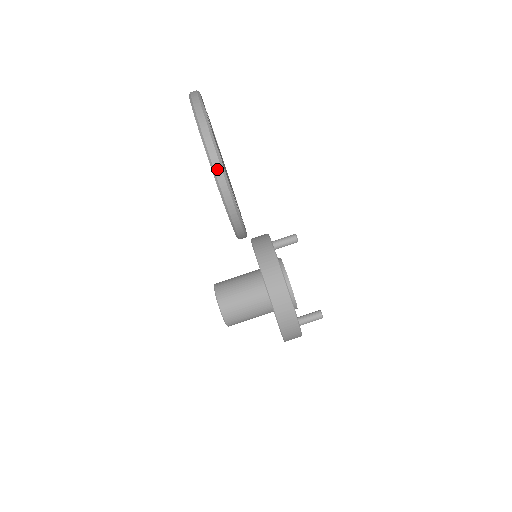
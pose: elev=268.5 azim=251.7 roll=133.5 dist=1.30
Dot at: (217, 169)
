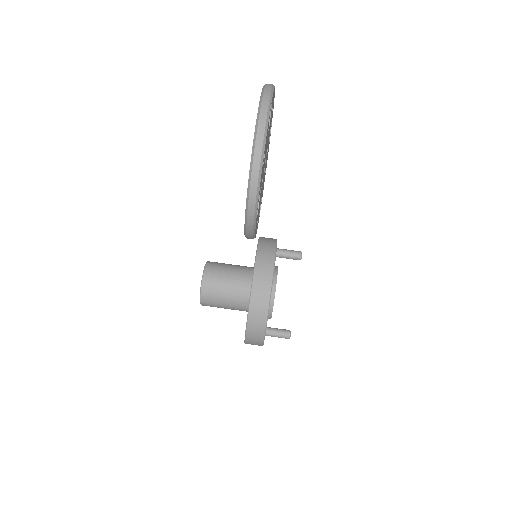
Dot at: (255, 169)
